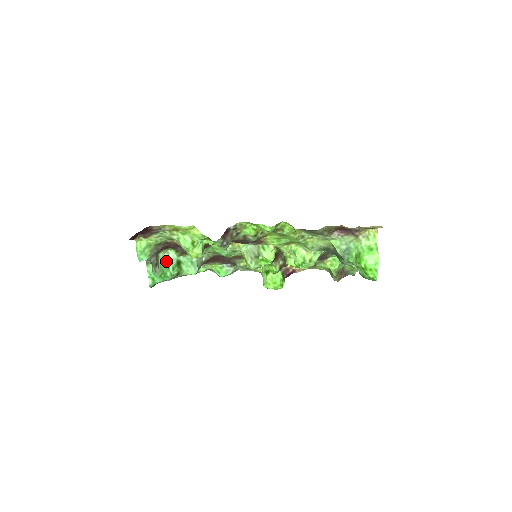
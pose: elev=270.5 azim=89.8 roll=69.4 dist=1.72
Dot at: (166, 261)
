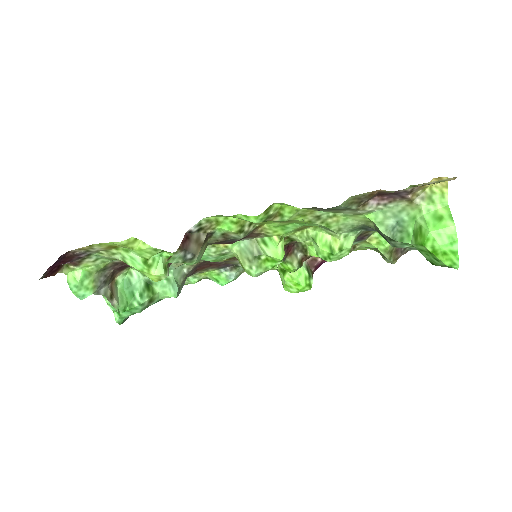
Dot at: (129, 286)
